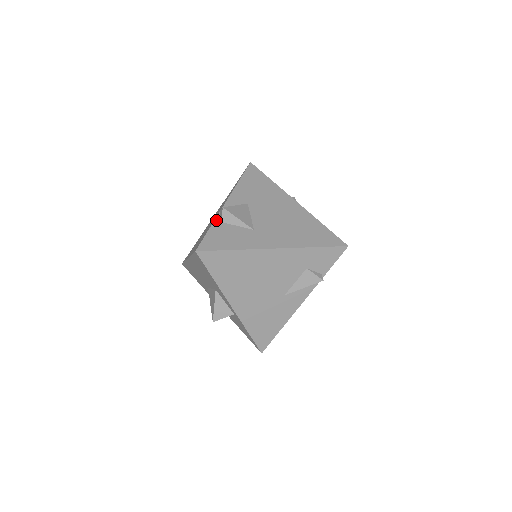
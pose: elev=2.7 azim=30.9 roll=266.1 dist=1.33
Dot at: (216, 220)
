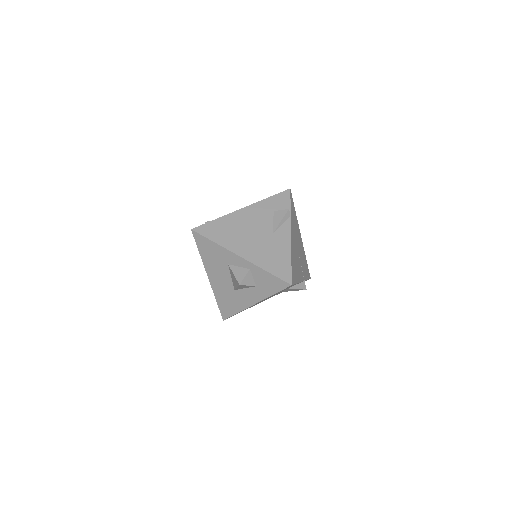
Dot at: occluded
